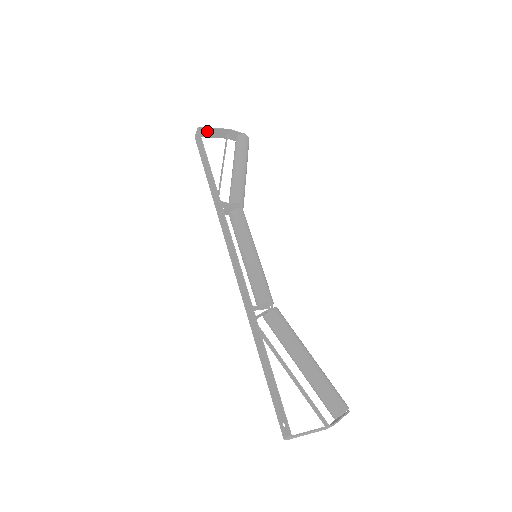
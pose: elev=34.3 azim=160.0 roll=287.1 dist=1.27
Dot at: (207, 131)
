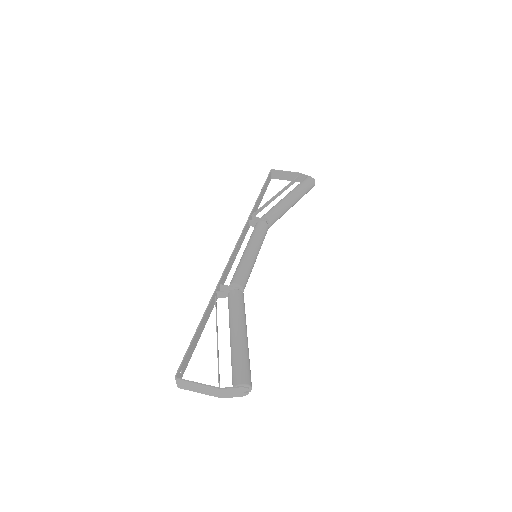
Dot at: (280, 174)
